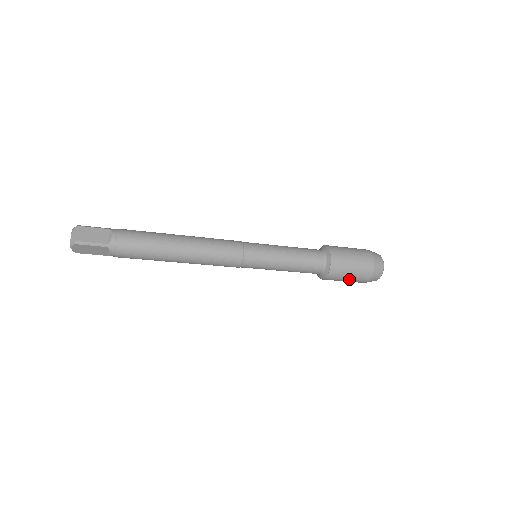
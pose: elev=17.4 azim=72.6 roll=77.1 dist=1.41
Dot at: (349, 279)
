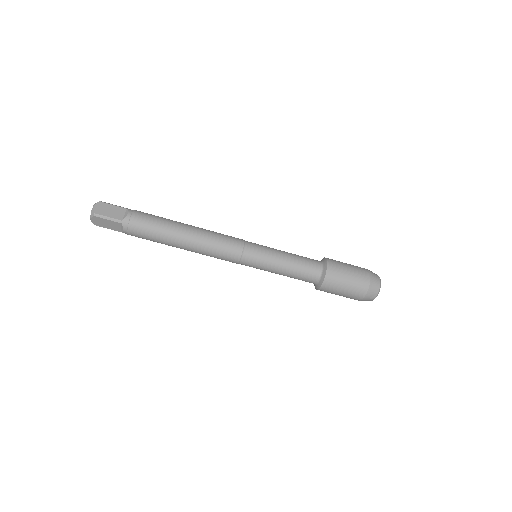
Dot at: (343, 293)
